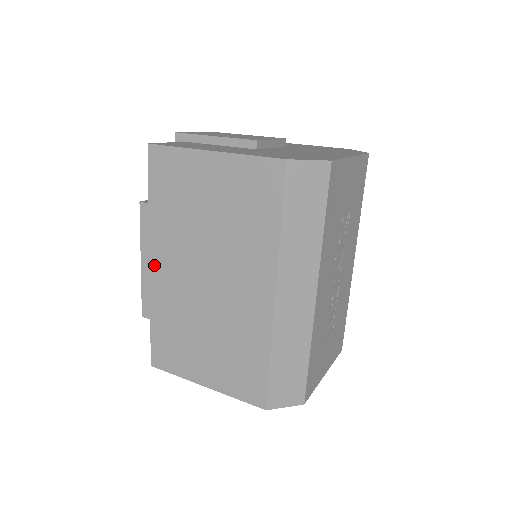
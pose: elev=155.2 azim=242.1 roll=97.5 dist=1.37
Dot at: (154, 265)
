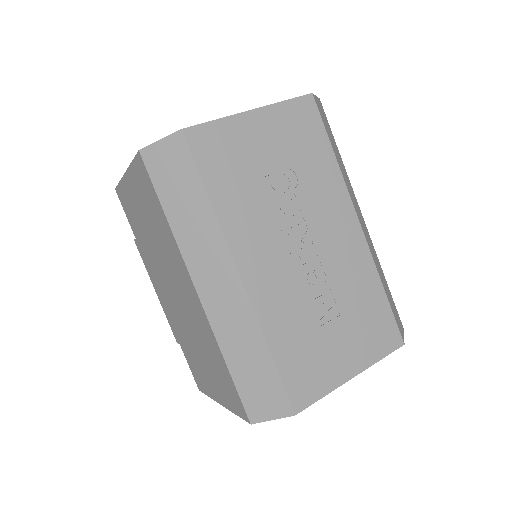
Dot at: (159, 292)
